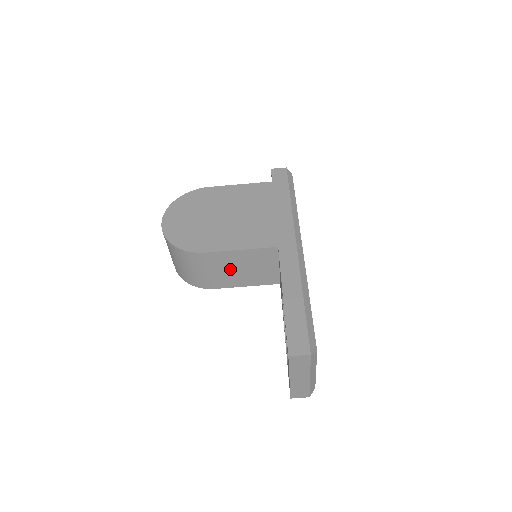
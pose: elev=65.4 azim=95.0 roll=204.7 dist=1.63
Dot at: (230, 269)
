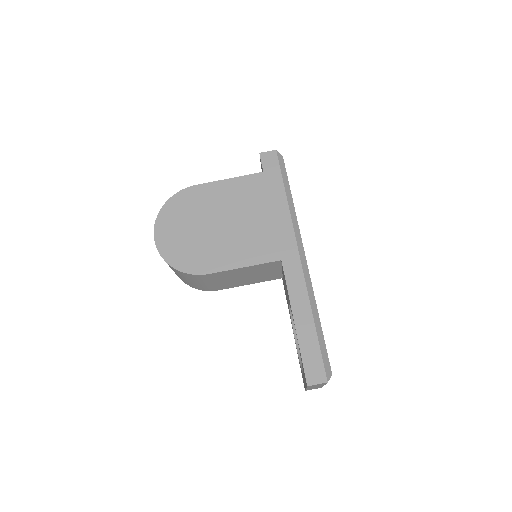
Dot at: (233, 278)
